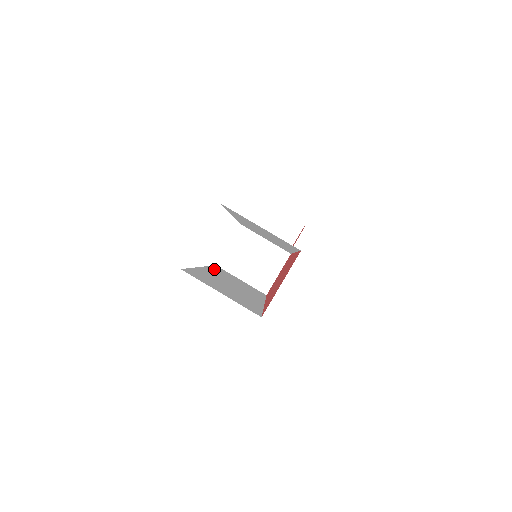
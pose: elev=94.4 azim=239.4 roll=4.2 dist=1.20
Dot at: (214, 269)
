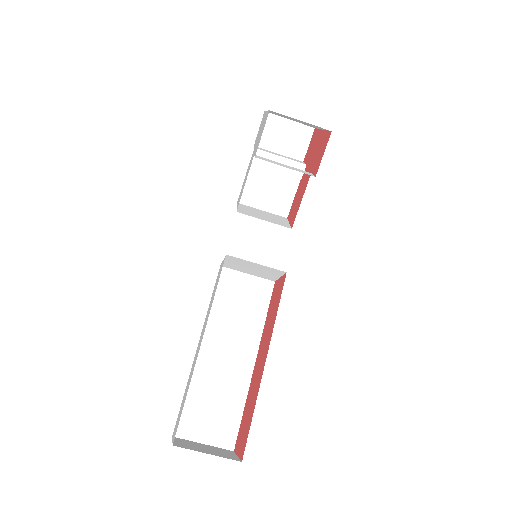
Dot at: (213, 313)
